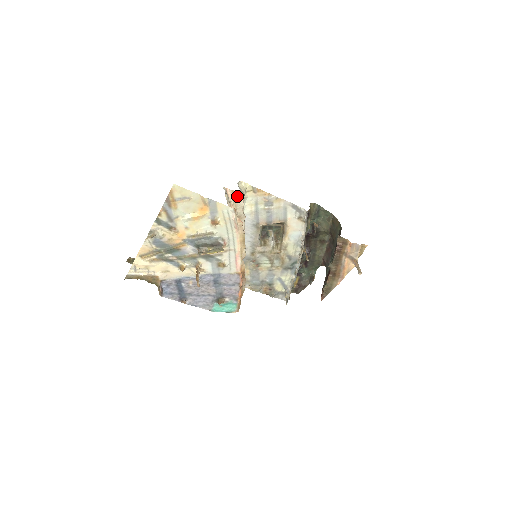
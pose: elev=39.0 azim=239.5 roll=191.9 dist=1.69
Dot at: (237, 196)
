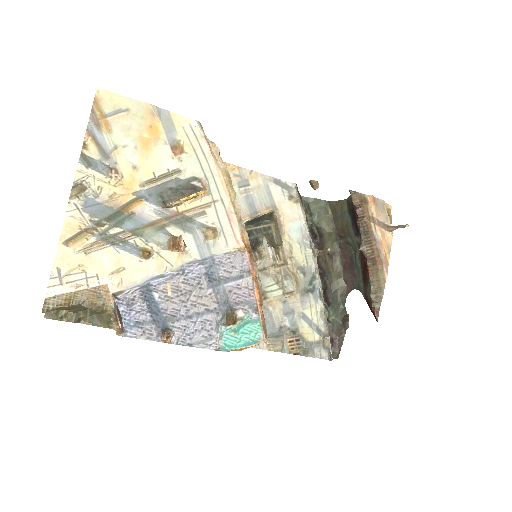
Dot at: occluded
